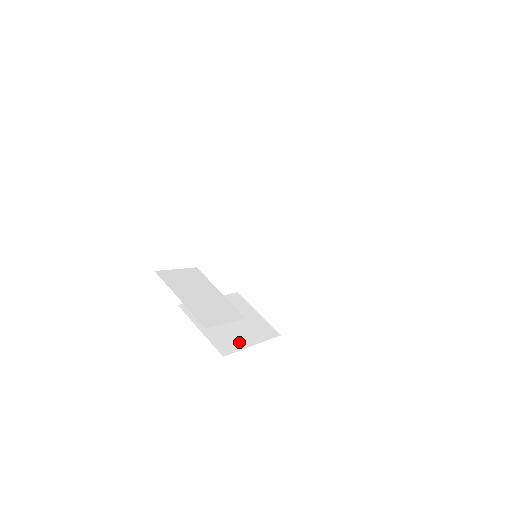
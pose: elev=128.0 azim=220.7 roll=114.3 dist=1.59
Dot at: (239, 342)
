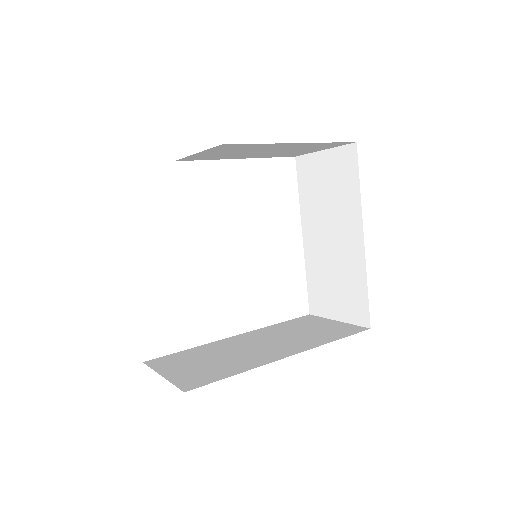
Dot at: occluded
